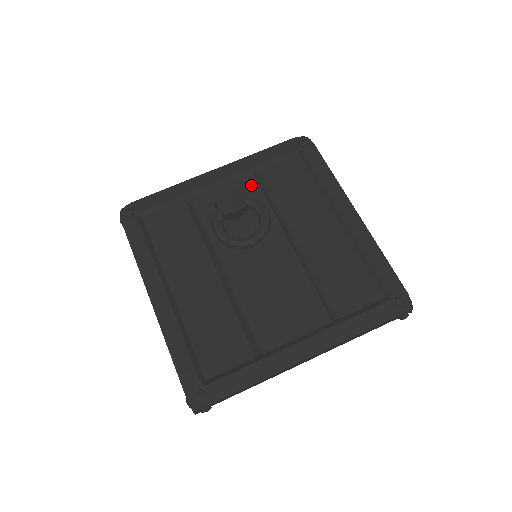
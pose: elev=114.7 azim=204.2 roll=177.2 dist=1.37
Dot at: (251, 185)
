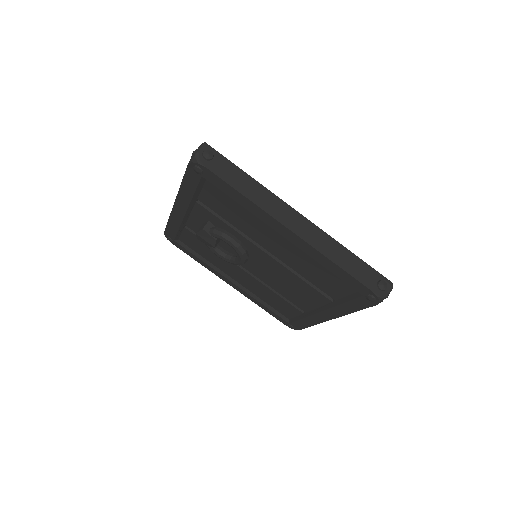
Dot at: (205, 212)
